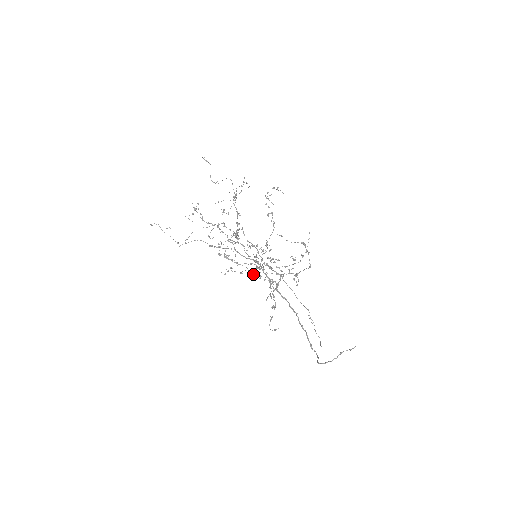
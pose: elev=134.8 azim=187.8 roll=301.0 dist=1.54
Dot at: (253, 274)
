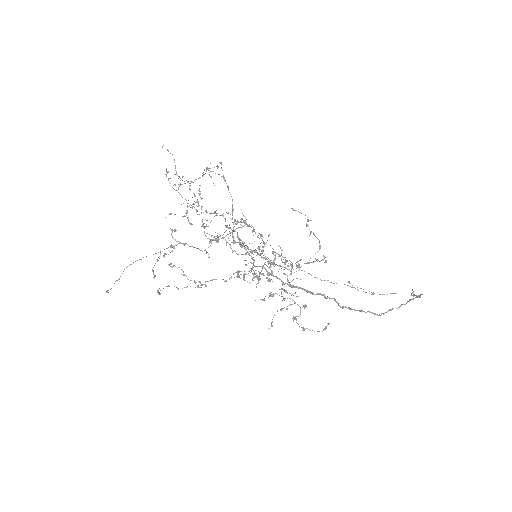
Dot at: (264, 275)
